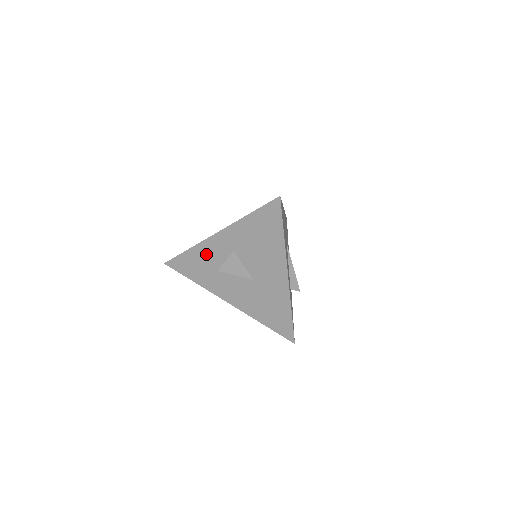
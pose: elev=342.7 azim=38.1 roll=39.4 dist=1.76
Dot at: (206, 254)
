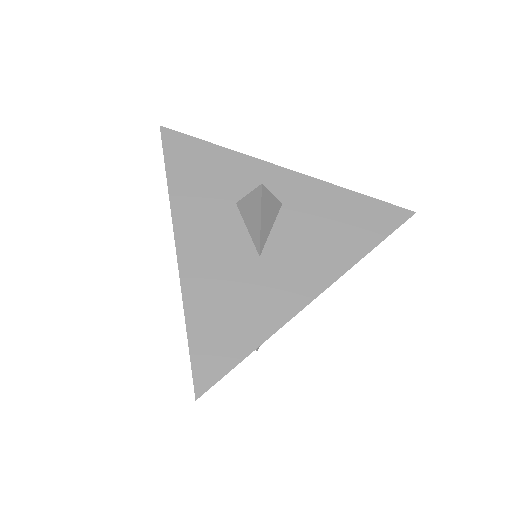
Dot at: (238, 172)
